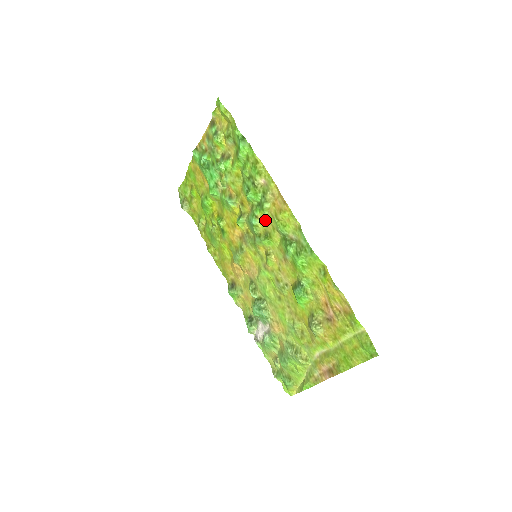
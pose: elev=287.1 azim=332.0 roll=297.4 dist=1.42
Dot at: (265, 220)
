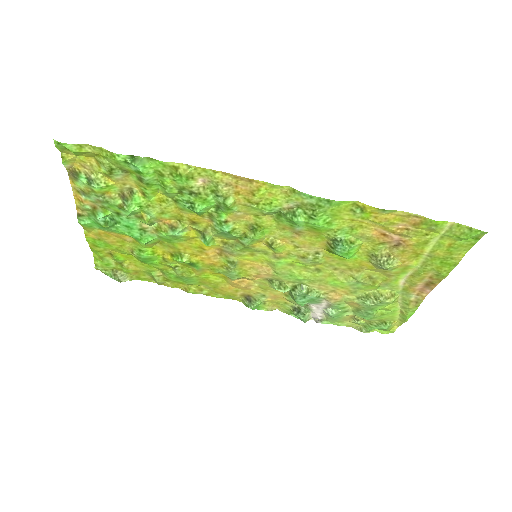
Dot at: (238, 216)
